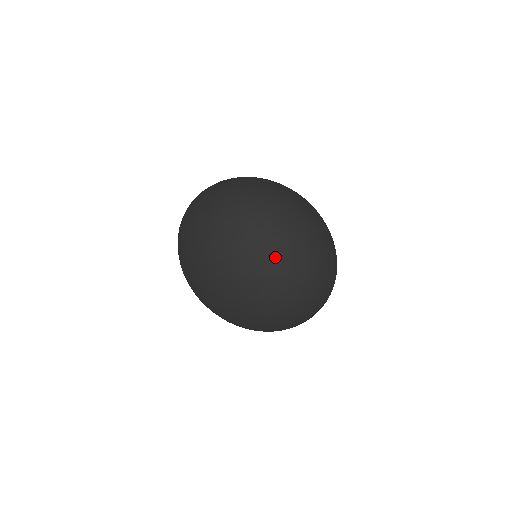
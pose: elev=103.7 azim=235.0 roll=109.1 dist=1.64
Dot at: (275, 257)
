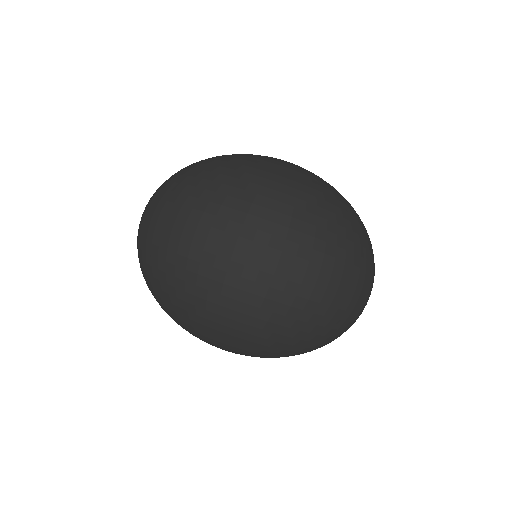
Dot at: (249, 314)
